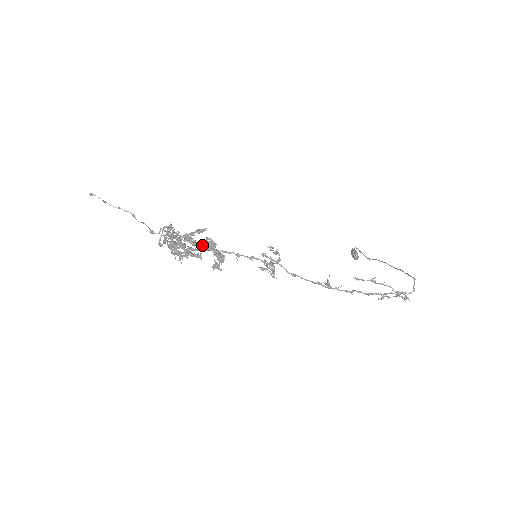
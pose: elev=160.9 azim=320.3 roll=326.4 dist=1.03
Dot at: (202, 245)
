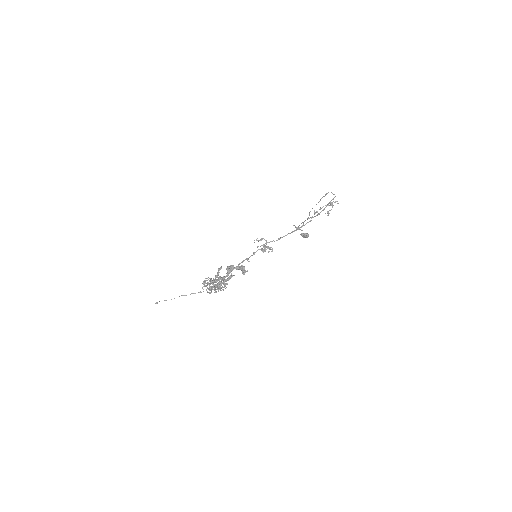
Dot at: (227, 271)
